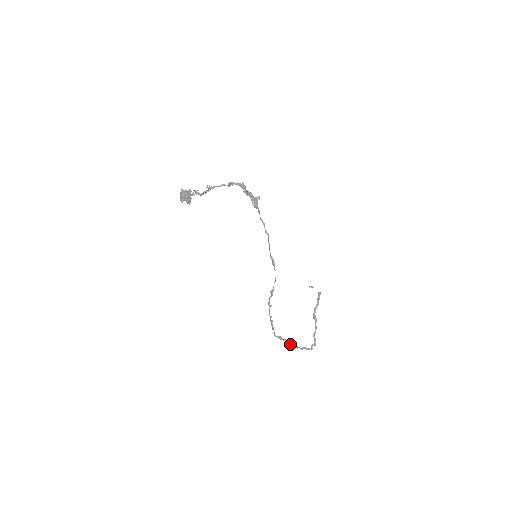
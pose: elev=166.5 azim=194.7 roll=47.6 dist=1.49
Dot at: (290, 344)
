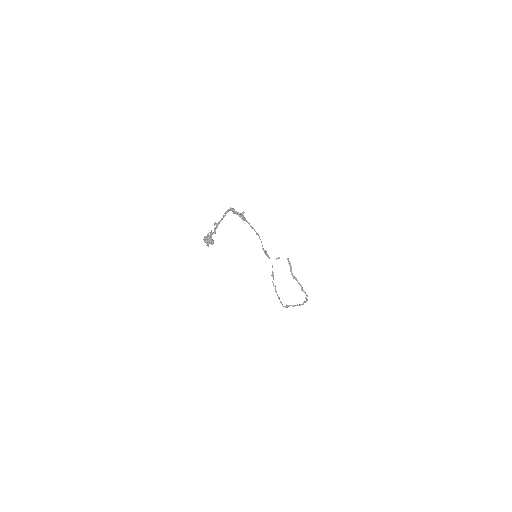
Dot at: occluded
